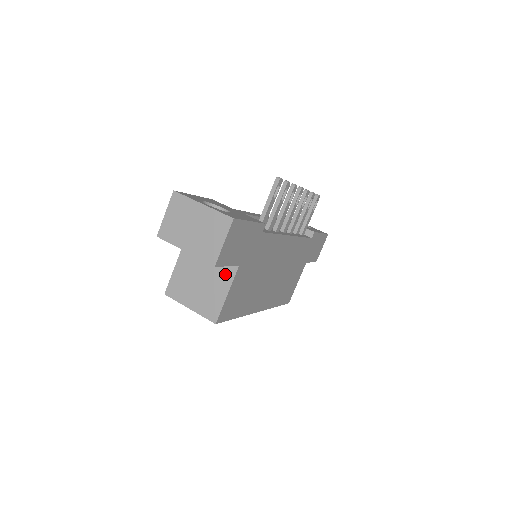
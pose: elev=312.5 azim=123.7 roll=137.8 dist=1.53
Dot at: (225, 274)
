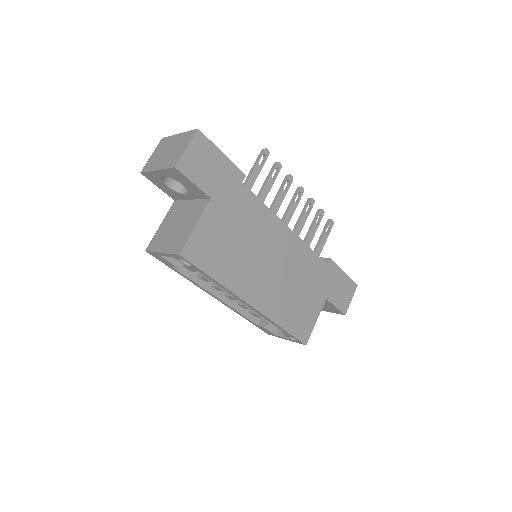
Dot at: (198, 210)
